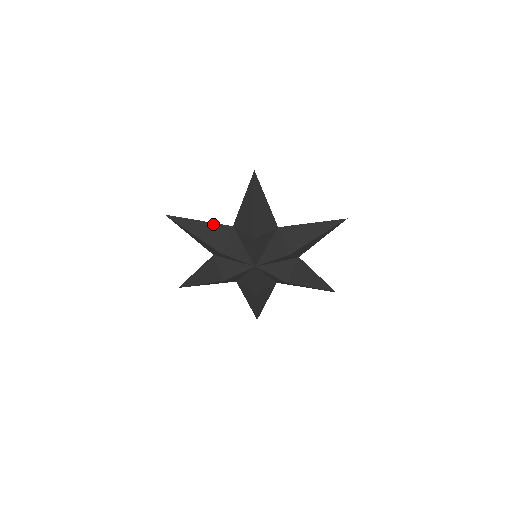
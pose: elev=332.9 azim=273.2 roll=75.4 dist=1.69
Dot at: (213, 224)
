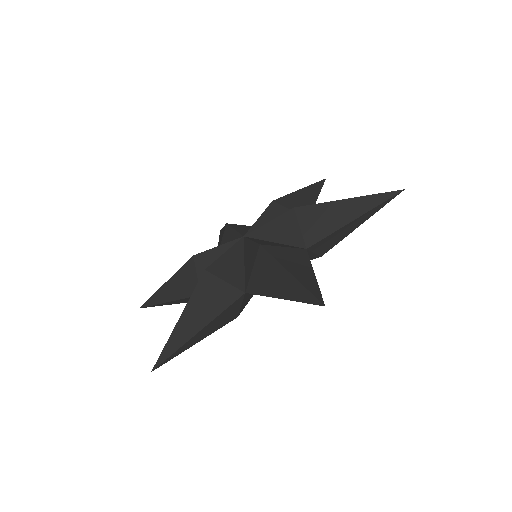
Dot at: (220, 315)
